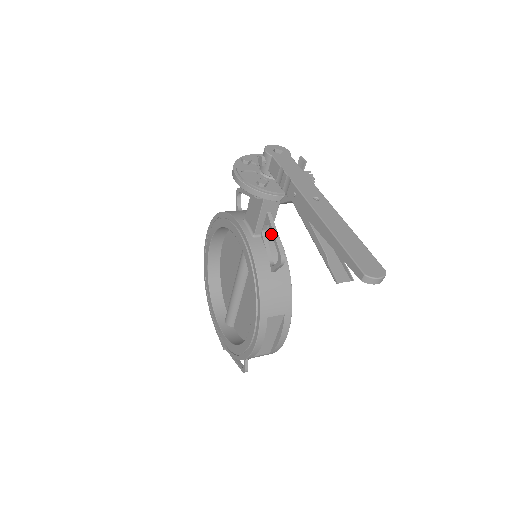
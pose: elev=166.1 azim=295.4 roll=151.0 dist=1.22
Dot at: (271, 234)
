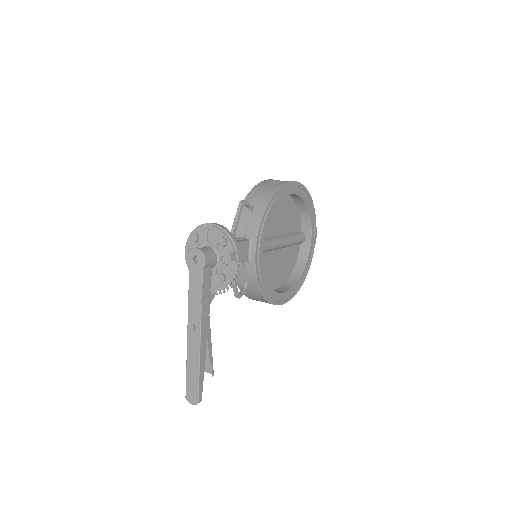
Dot at: (249, 262)
